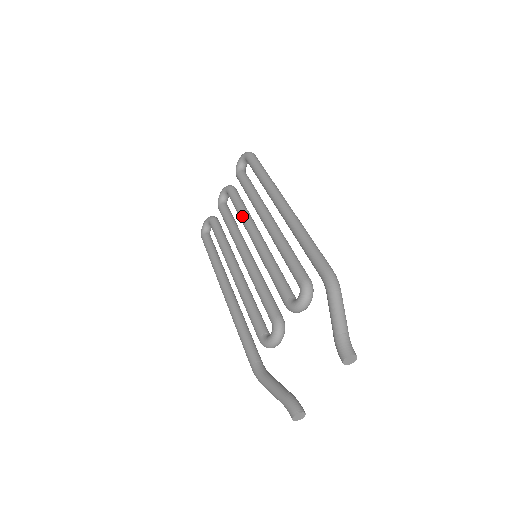
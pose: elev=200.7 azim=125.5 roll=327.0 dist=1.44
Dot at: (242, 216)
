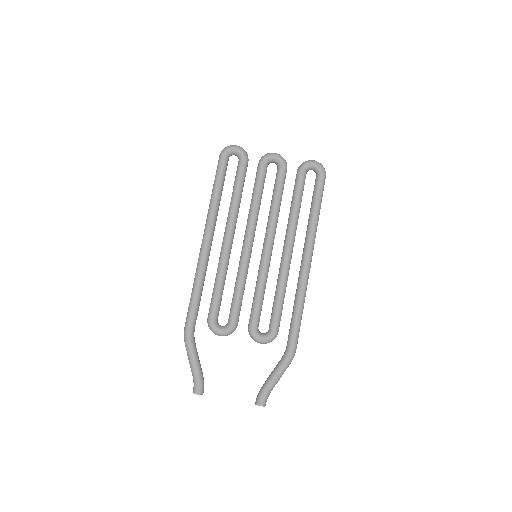
Dot at: (275, 214)
